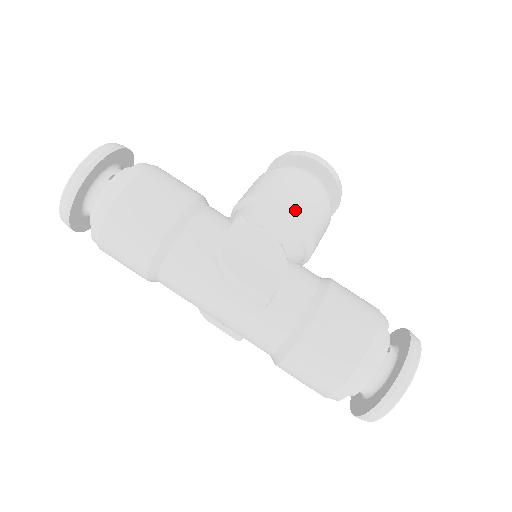
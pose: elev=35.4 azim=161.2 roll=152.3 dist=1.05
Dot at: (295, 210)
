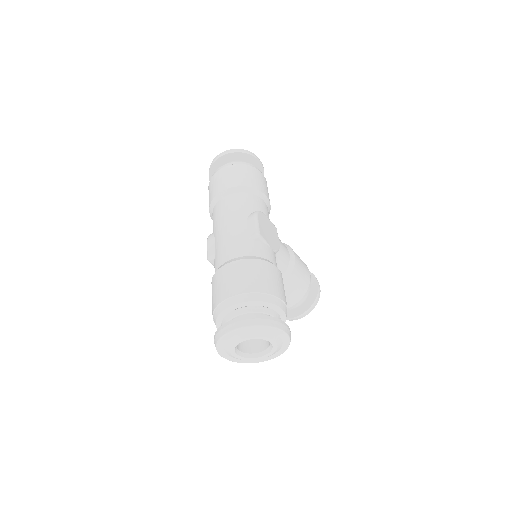
Dot at: (295, 260)
